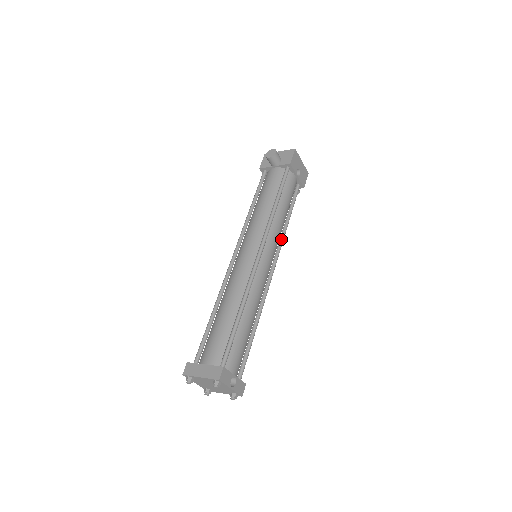
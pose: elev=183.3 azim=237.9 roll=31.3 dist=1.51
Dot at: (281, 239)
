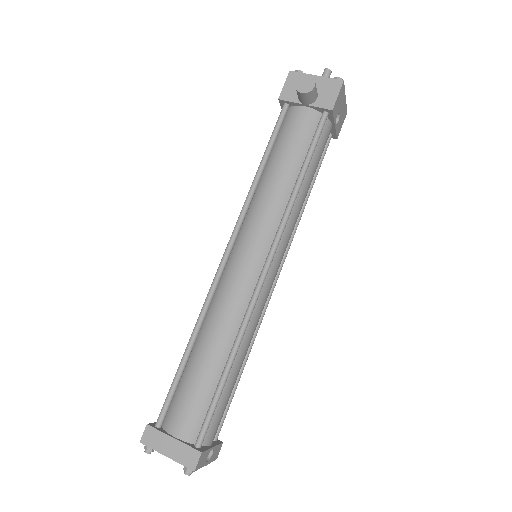
Dot at: (294, 229)
